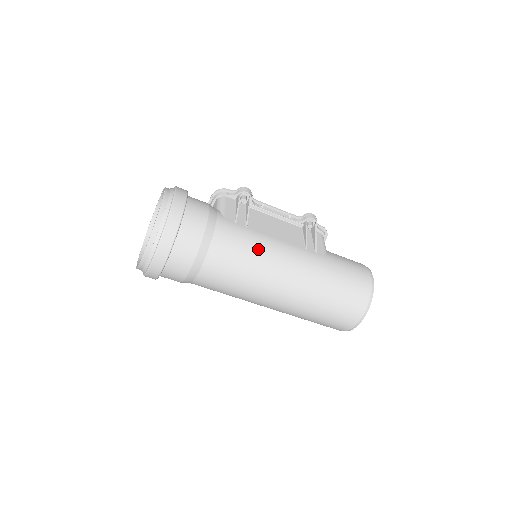
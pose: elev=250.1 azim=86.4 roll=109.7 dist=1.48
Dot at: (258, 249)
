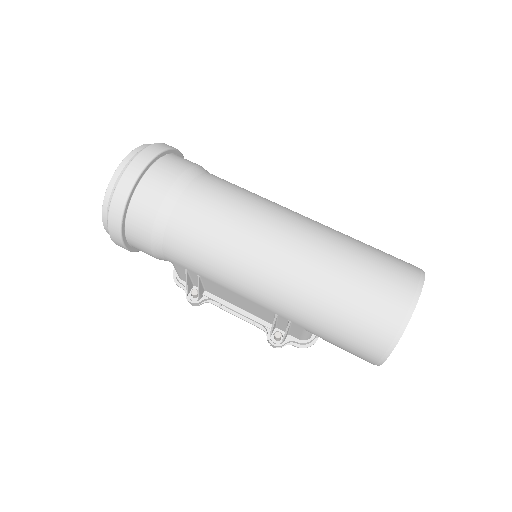
Dot at: (259, 196)
